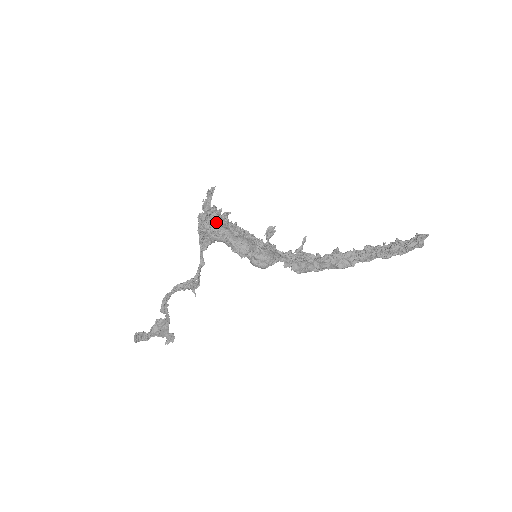
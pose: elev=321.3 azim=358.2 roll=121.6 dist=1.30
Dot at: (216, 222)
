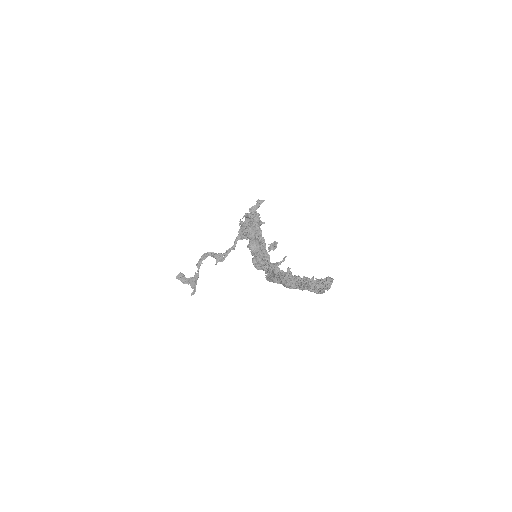
Dot at: (251, 222)
